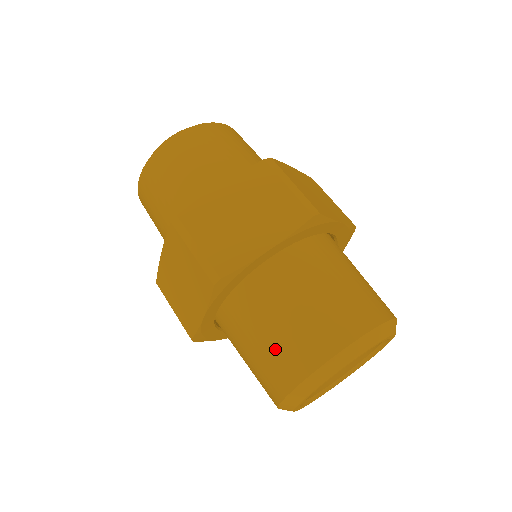
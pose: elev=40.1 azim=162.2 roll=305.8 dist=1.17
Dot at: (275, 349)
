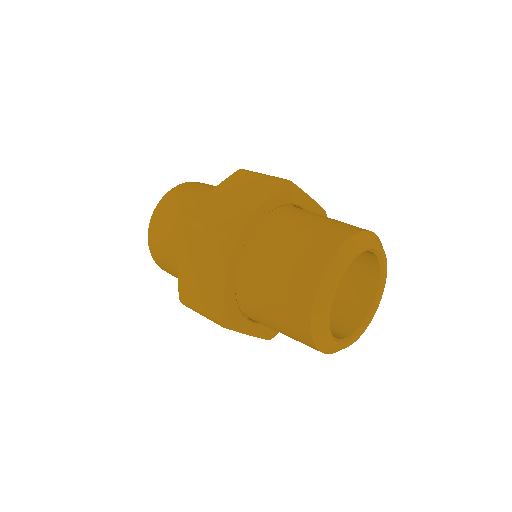
Dot at: (288, 333)
